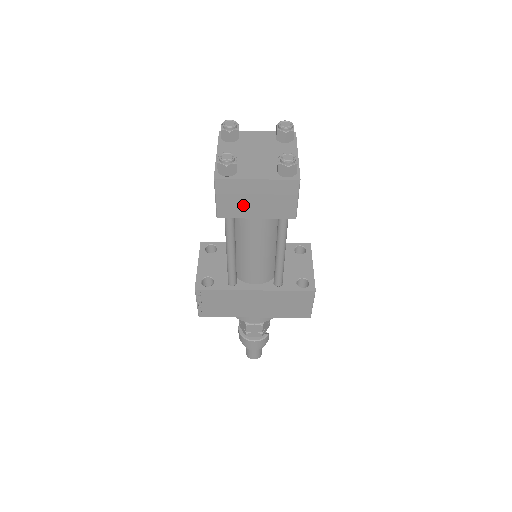
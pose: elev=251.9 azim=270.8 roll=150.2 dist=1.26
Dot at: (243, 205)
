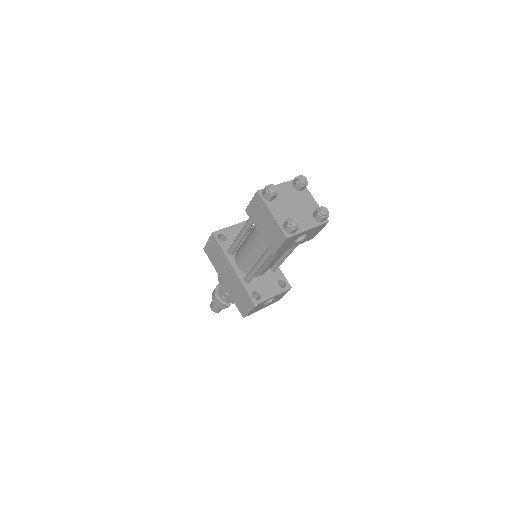
Dot at: (259, 219)
